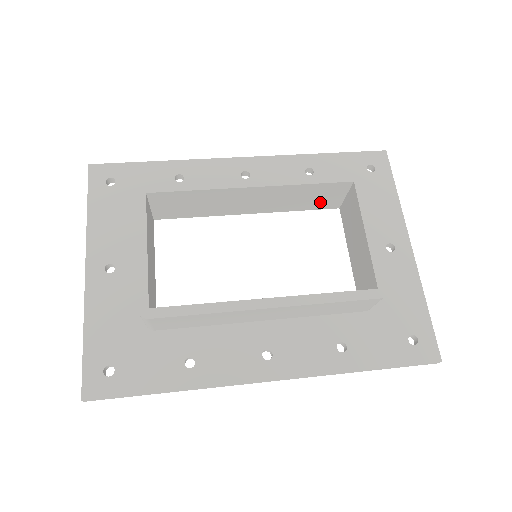
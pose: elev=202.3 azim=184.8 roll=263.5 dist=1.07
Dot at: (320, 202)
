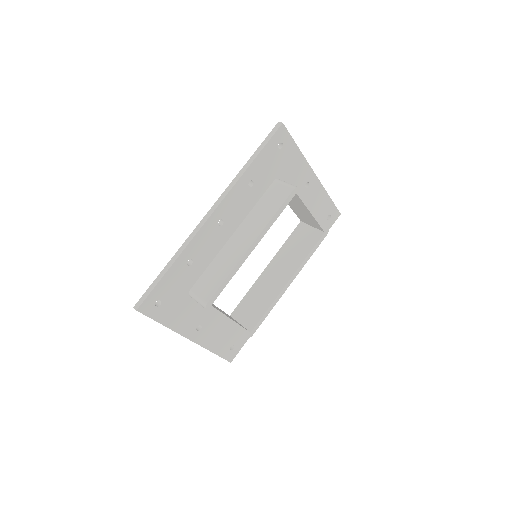
Dot at: occluded
